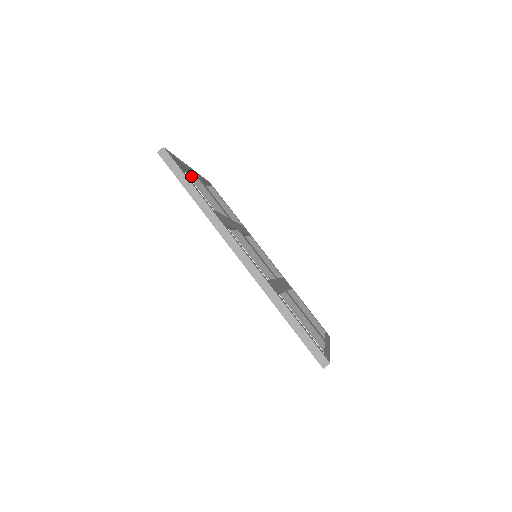
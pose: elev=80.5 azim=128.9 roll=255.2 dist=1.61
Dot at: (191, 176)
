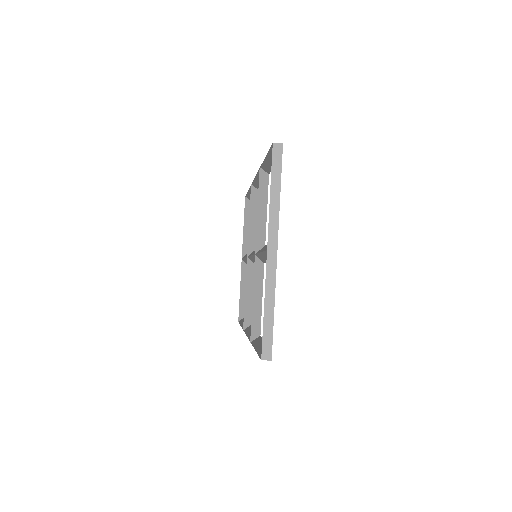
Dot at: occluded
